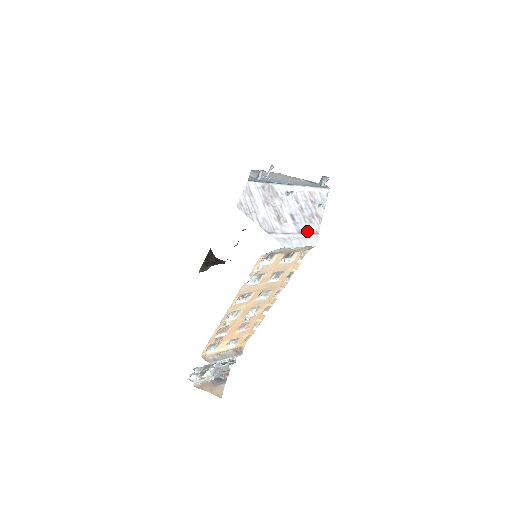
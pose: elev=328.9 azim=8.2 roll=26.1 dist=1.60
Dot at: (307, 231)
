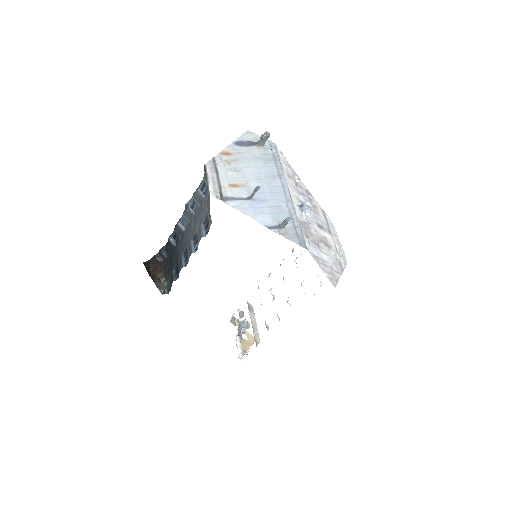
Dot at: (326, 222)
